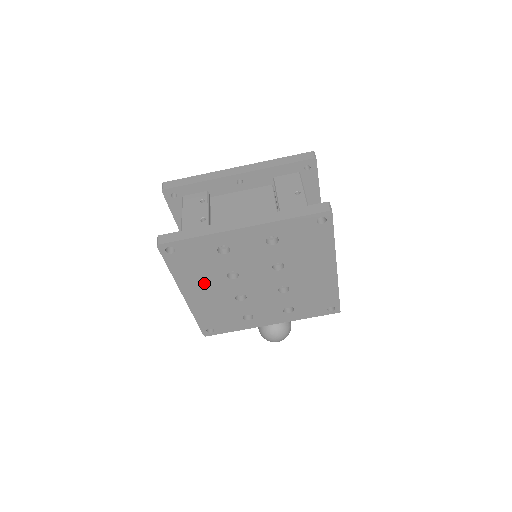
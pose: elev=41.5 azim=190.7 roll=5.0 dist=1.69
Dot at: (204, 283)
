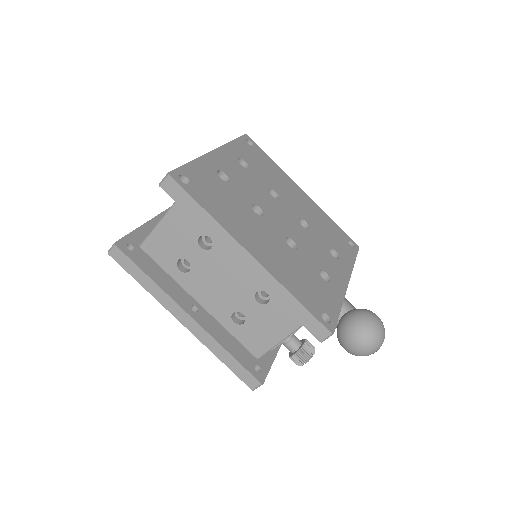
Dot at: (248, 227)
